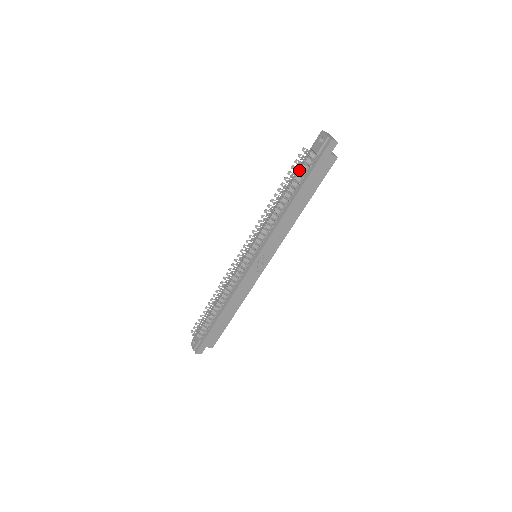
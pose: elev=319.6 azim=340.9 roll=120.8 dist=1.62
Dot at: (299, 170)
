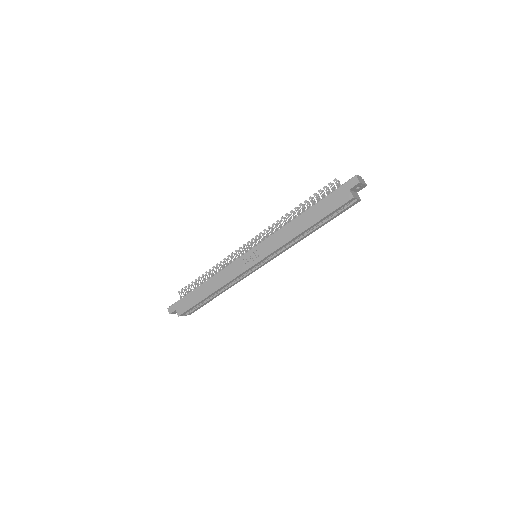
Dot at: (324, 195)
